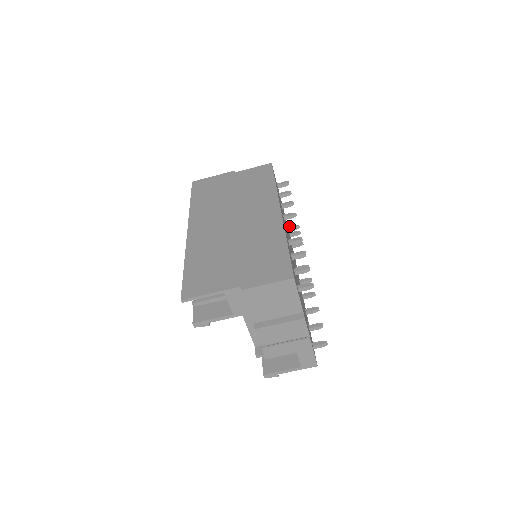
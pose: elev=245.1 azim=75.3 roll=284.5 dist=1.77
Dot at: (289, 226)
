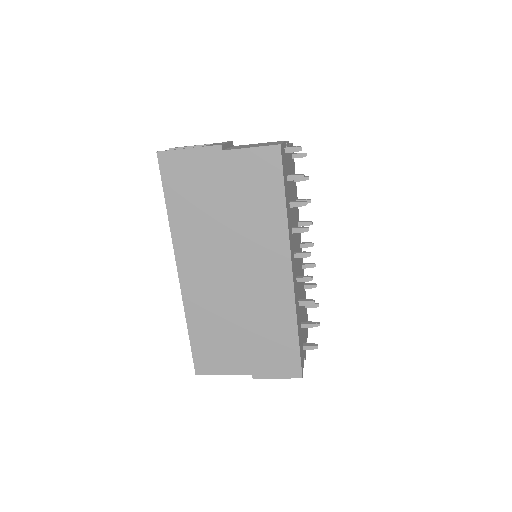
Dot at: (298, 255)
